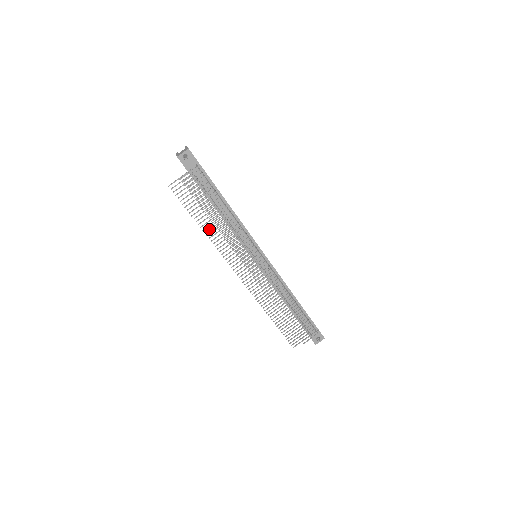
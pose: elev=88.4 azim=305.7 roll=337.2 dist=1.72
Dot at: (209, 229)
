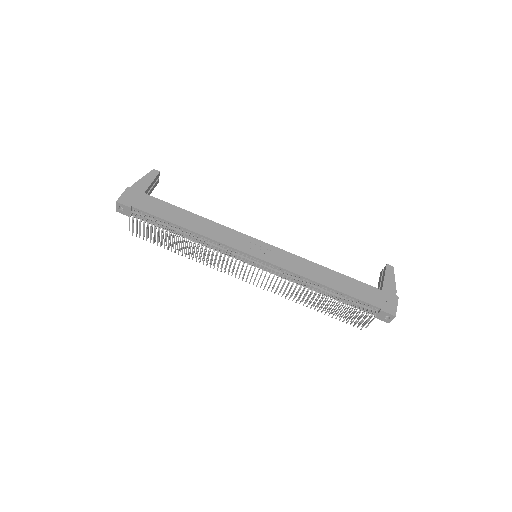
Dot at: (189, 255)
